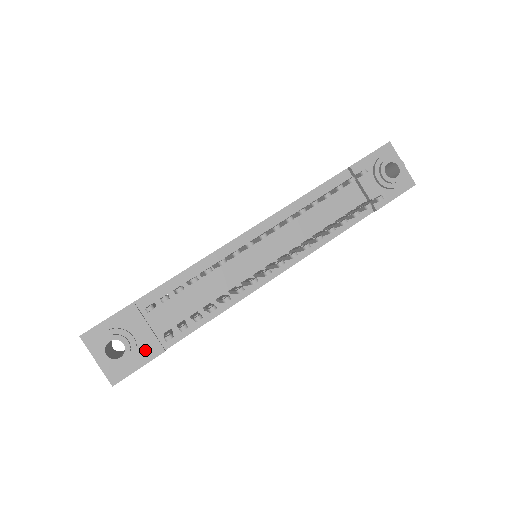
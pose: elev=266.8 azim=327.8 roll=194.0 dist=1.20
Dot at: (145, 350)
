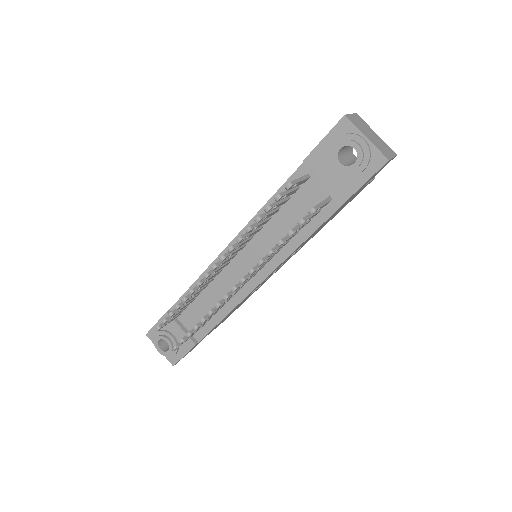
Dot at: (184, 344)
